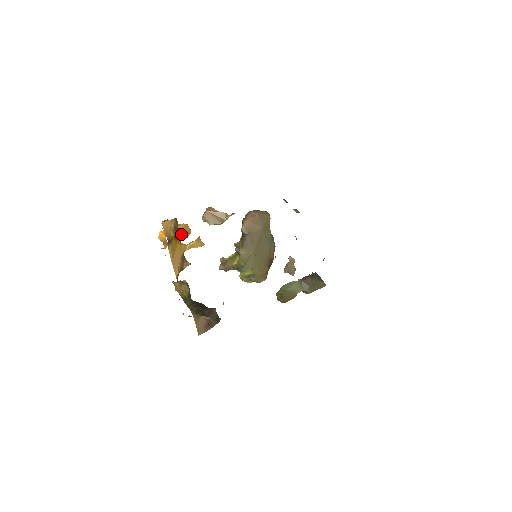
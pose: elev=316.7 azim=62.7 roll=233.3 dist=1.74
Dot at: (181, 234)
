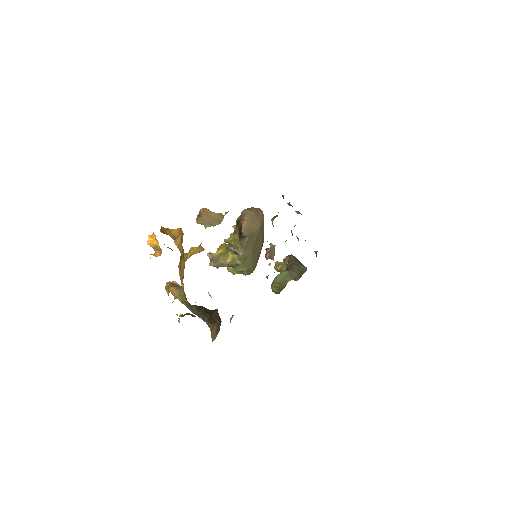
Dot at: occluded
